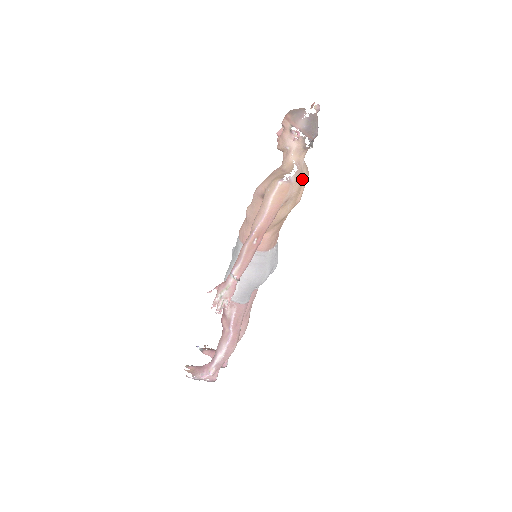
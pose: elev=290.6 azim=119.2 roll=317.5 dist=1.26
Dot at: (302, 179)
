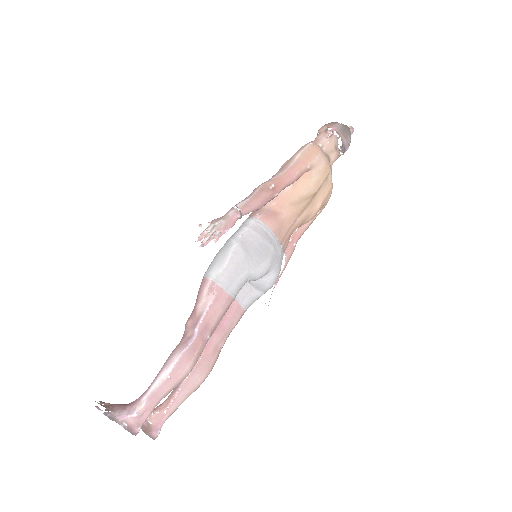
Dot at: (330, 166)
